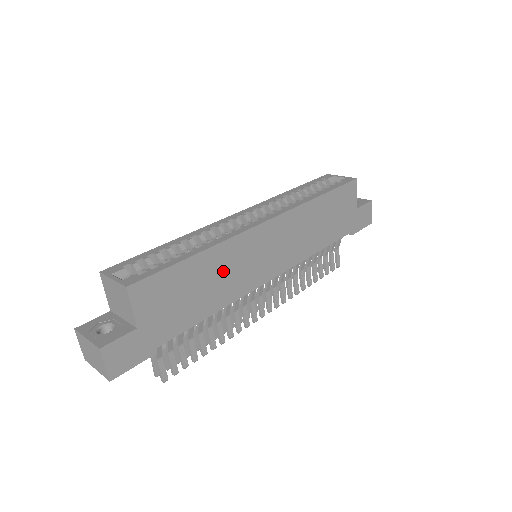
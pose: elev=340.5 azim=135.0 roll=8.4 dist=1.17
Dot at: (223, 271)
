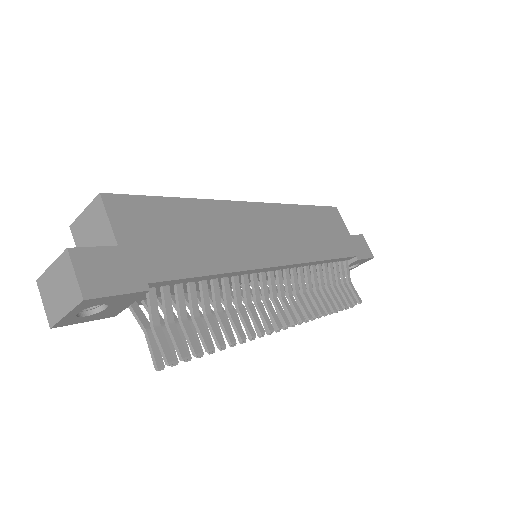
Dot at: (217, 230)
